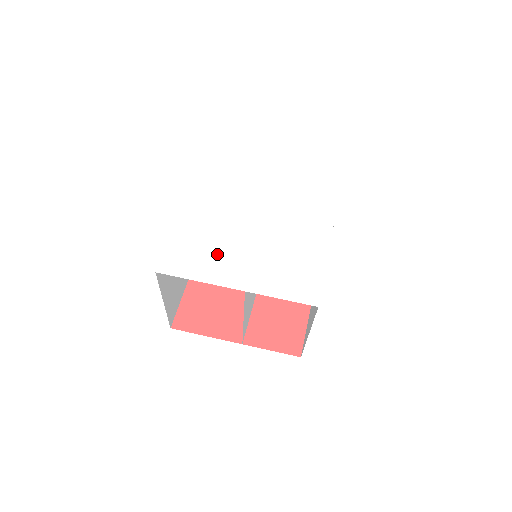
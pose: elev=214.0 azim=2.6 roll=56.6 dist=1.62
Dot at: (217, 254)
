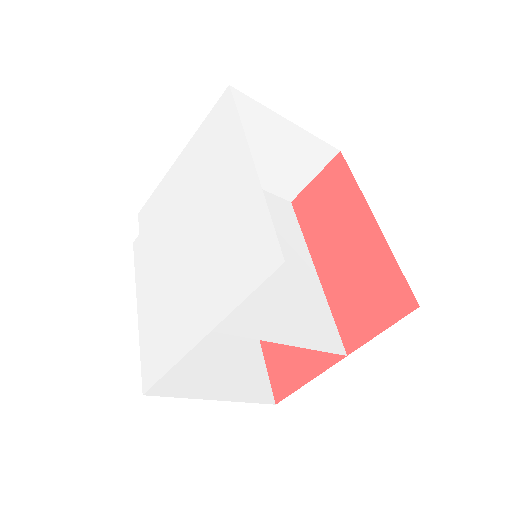
Dot at: (174, 315)
